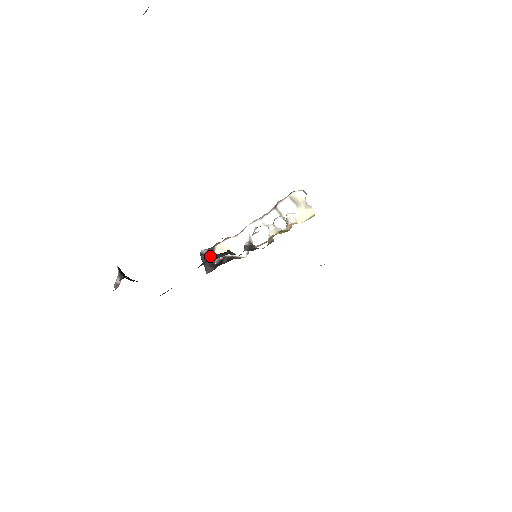
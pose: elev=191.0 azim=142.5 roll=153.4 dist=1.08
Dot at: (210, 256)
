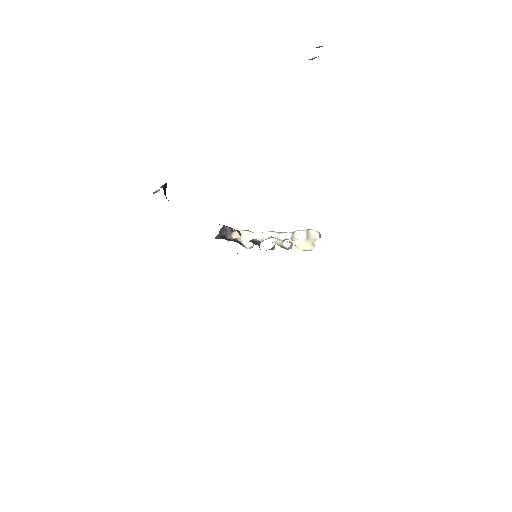
Dot at: occluded
